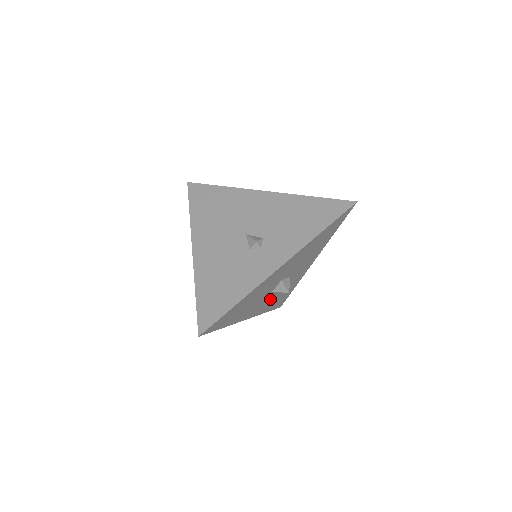
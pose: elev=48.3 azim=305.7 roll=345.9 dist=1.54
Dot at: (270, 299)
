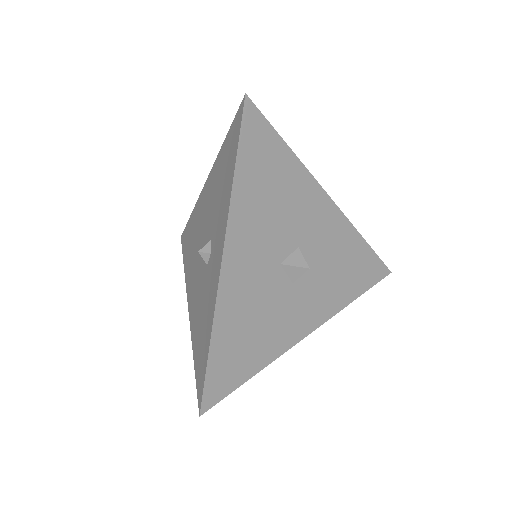
Dot at: (318, 288)
